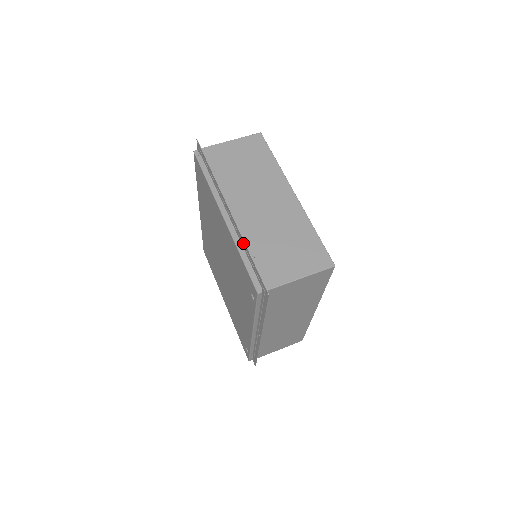
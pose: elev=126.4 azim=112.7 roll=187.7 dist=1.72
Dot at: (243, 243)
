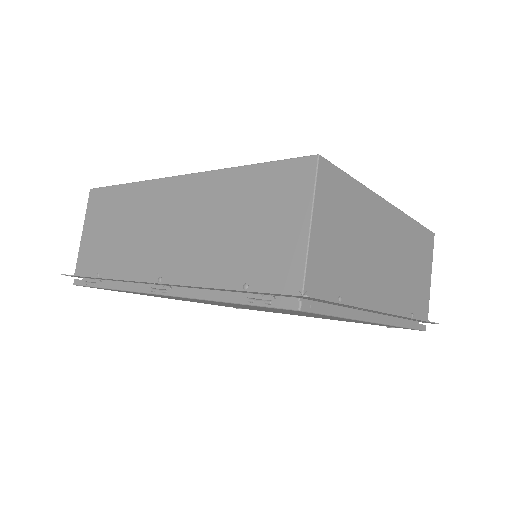
Dot at: occluded
